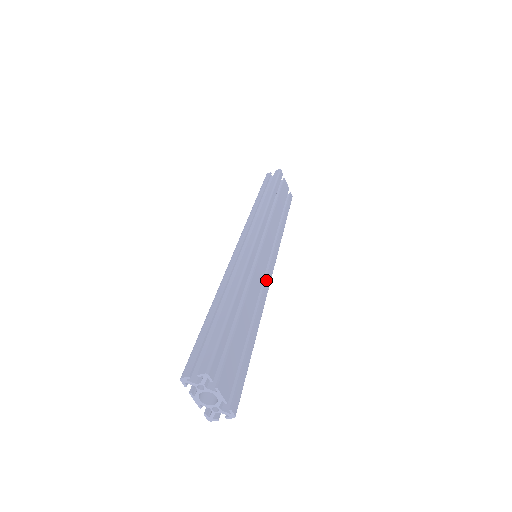
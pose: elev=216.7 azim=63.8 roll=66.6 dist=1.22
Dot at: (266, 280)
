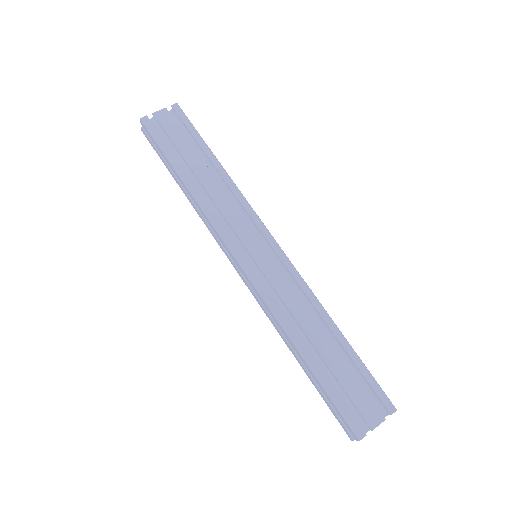
Dot at: (287, 270)
